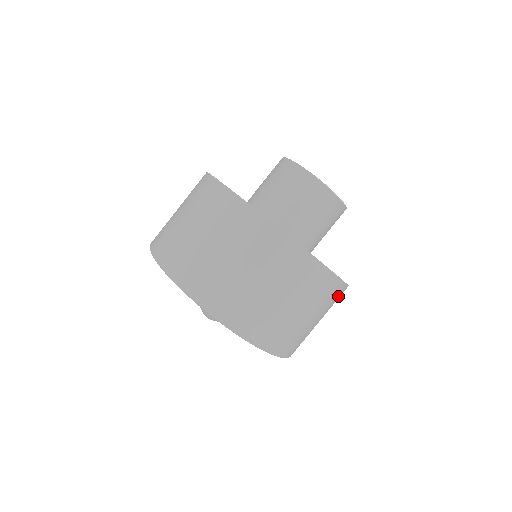
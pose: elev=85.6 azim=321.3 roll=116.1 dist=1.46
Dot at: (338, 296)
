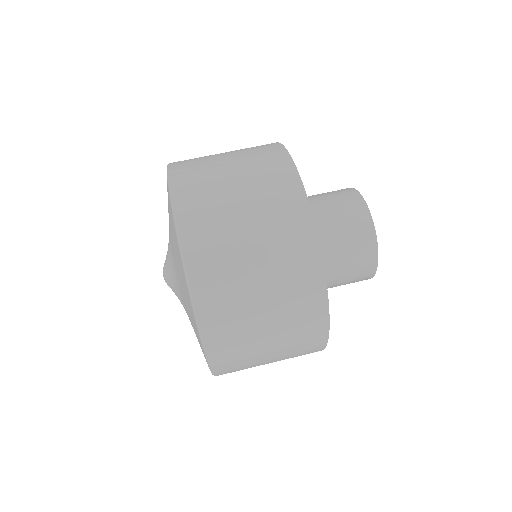
Dot at: occluded
